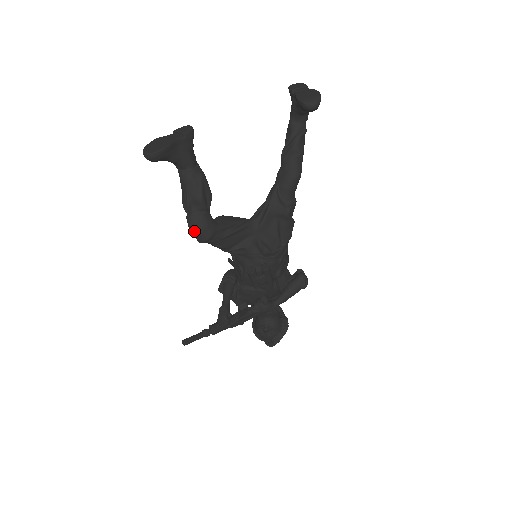
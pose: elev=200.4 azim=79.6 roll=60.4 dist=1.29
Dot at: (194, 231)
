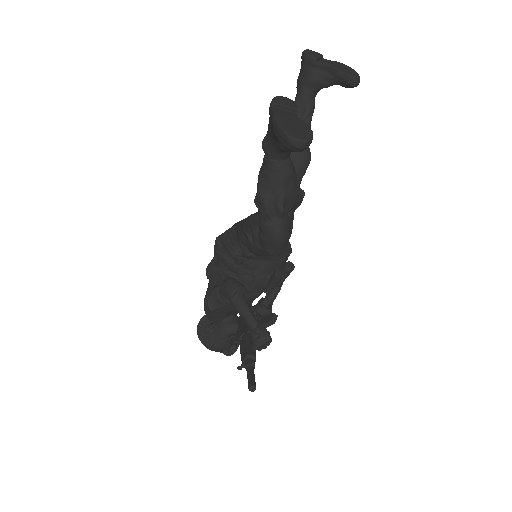
Dot at: (283, 241)
